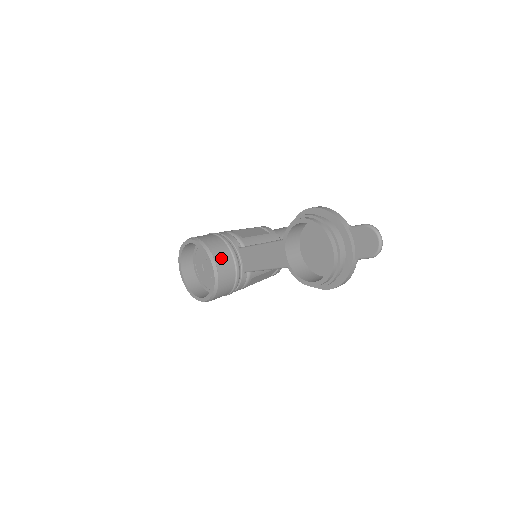
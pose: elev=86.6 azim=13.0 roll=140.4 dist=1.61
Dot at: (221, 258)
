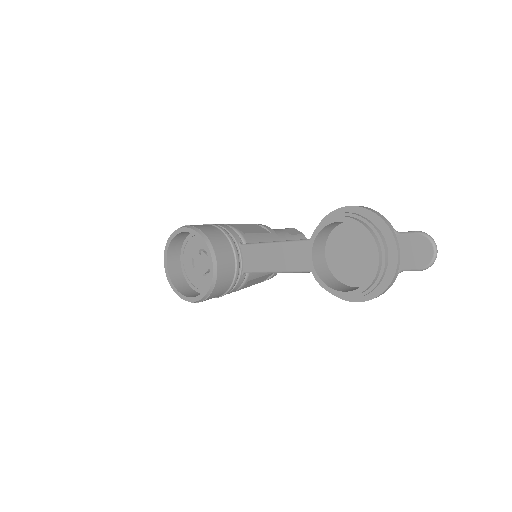
Dot at: (222, 253)
